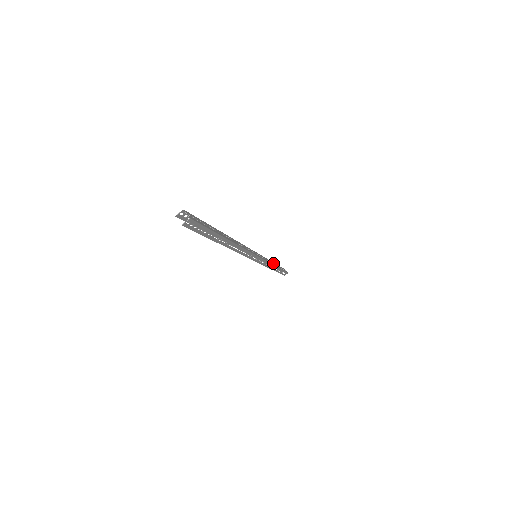
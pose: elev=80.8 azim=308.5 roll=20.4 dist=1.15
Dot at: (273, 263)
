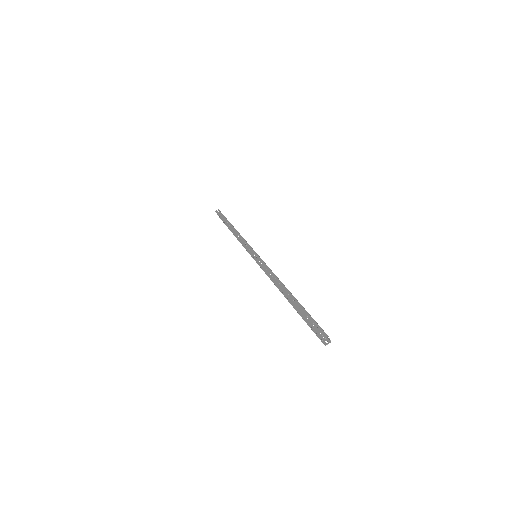
Dot at: (237, 231)
